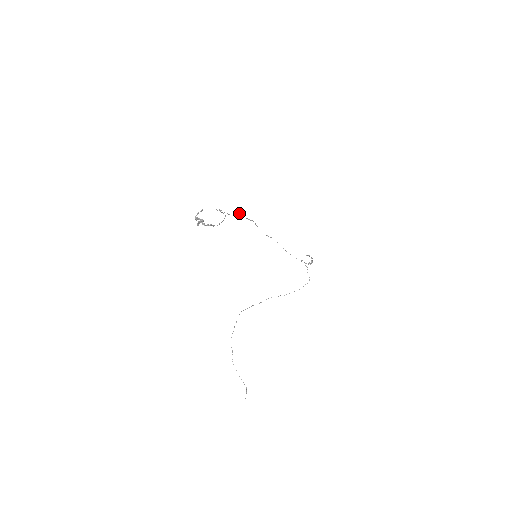
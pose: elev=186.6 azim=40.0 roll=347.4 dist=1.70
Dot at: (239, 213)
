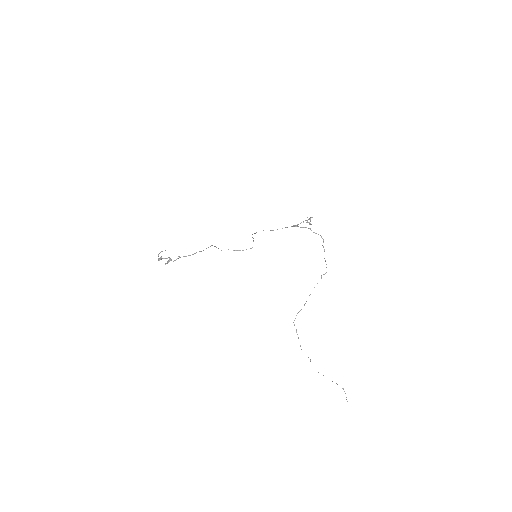
Dot at: occluded
